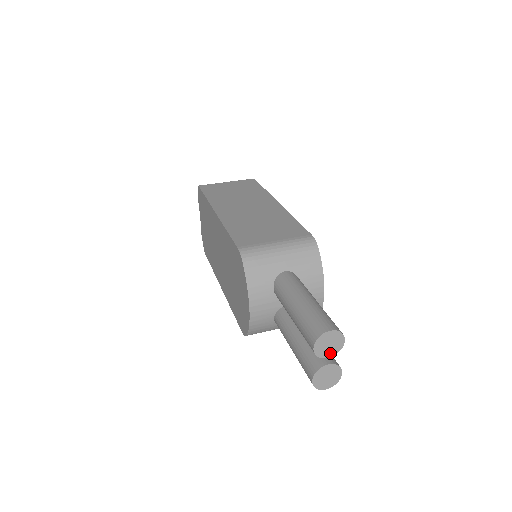
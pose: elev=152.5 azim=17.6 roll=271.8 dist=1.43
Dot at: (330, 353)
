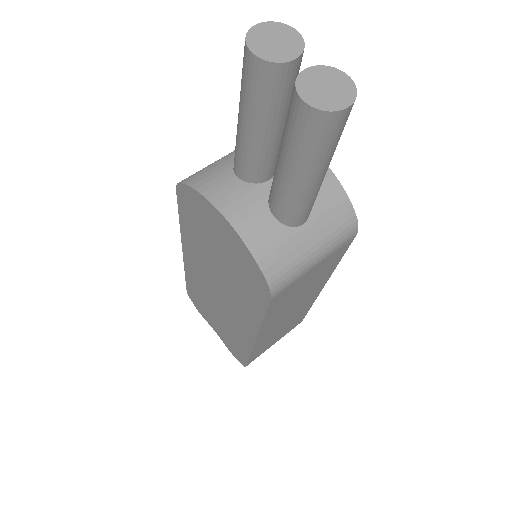
Dot at: (290, 53)
